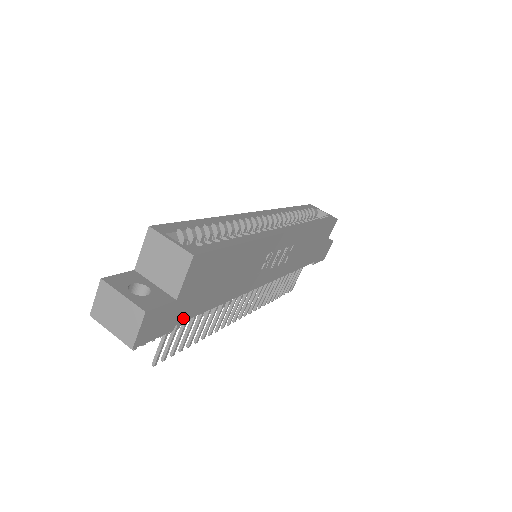
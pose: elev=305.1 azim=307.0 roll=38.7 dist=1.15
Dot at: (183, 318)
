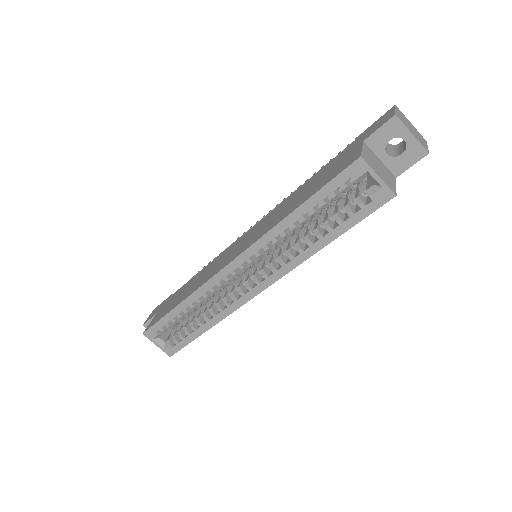
Dot at: occluded
